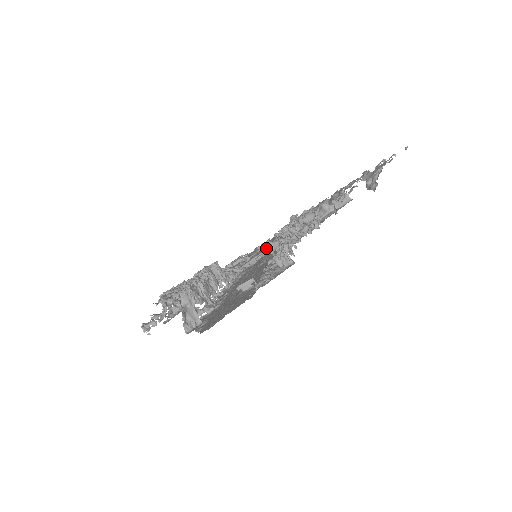
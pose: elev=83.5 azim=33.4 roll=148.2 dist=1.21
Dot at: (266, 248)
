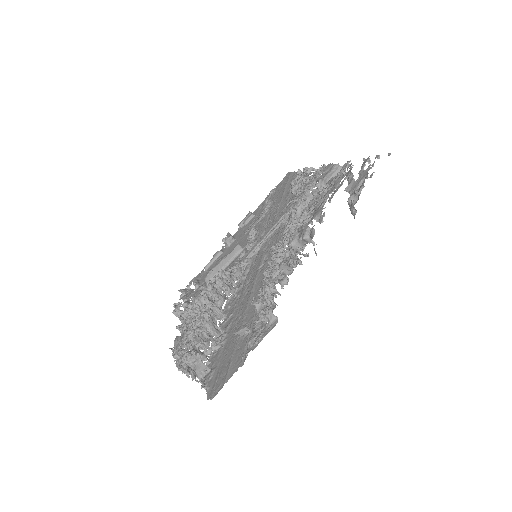
Dot at: (267, 232)
